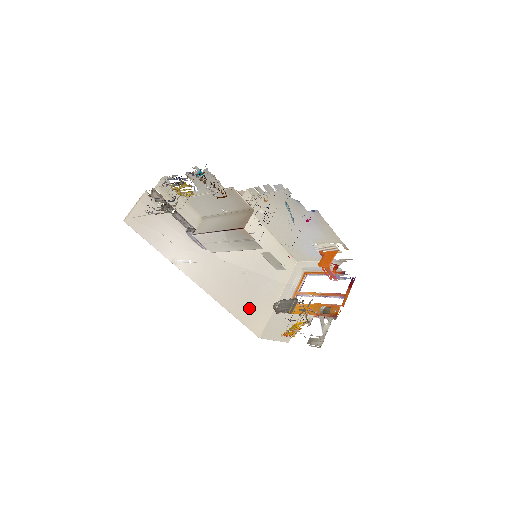
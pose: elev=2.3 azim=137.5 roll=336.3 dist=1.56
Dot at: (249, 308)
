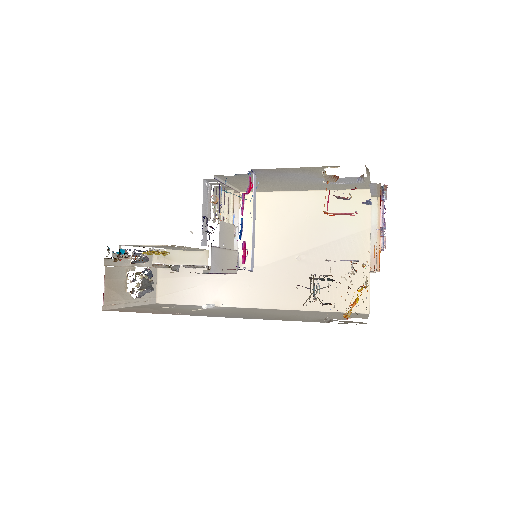
Dot at: (331, 290)
